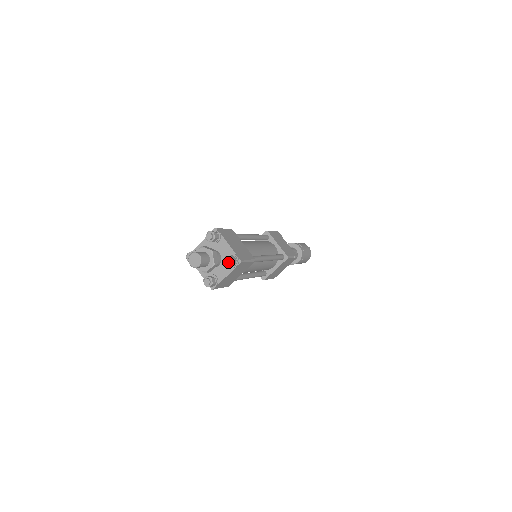
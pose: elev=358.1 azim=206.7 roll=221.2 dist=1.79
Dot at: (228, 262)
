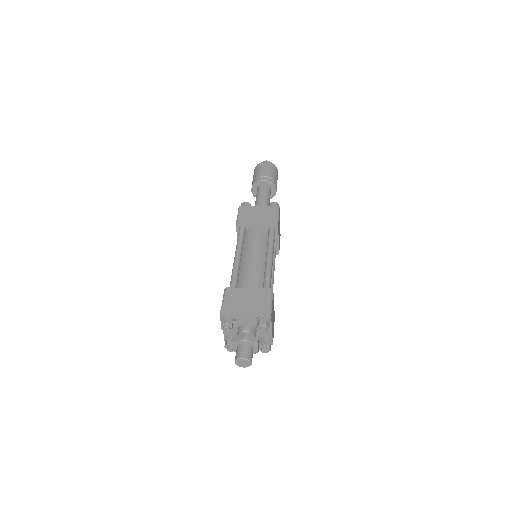
Dot at: (264, 331)
